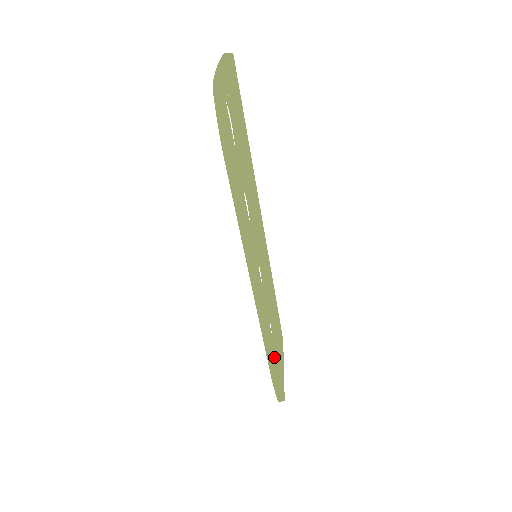
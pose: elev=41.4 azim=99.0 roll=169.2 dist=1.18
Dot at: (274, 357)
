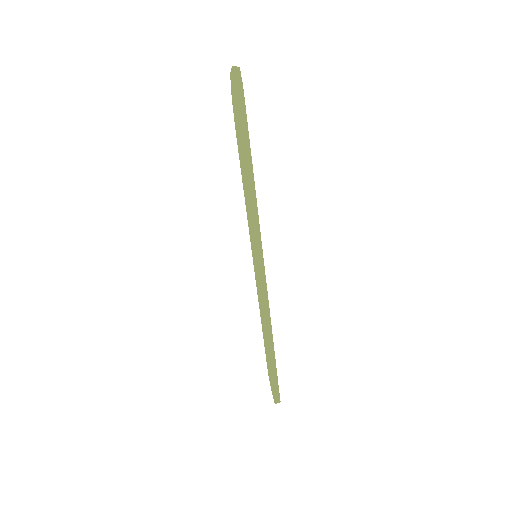
Dot at: (273, 355)
